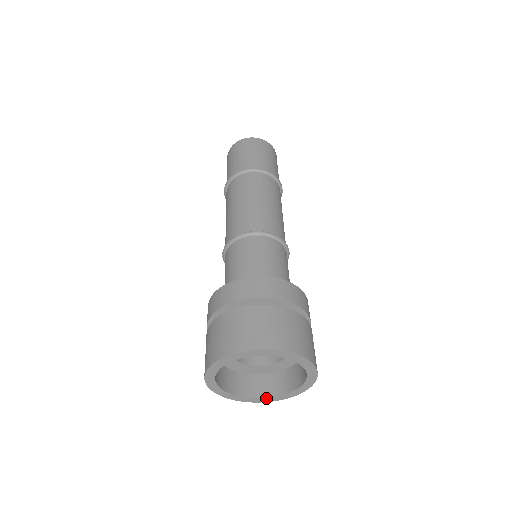
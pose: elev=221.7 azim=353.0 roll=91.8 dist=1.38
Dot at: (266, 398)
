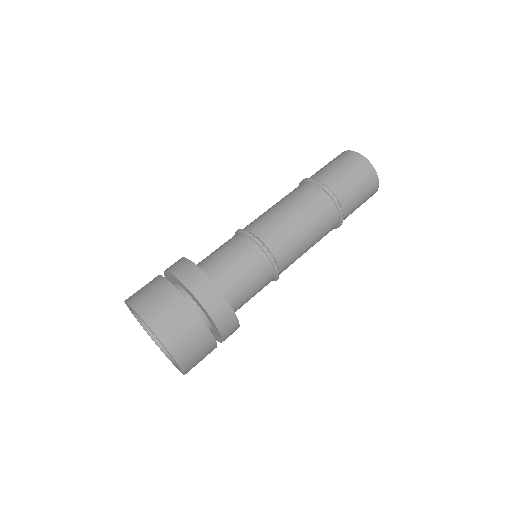
Dot at: (175, 365)
